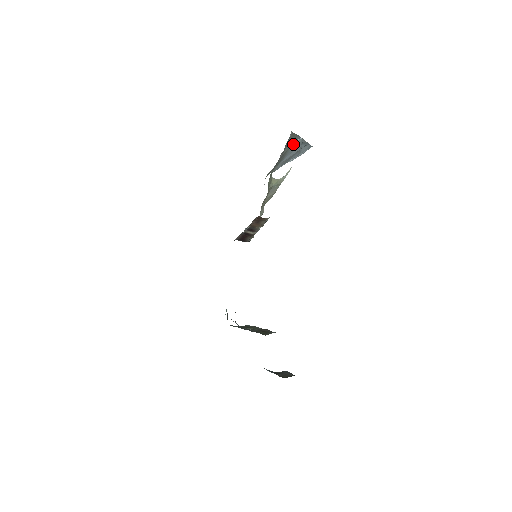
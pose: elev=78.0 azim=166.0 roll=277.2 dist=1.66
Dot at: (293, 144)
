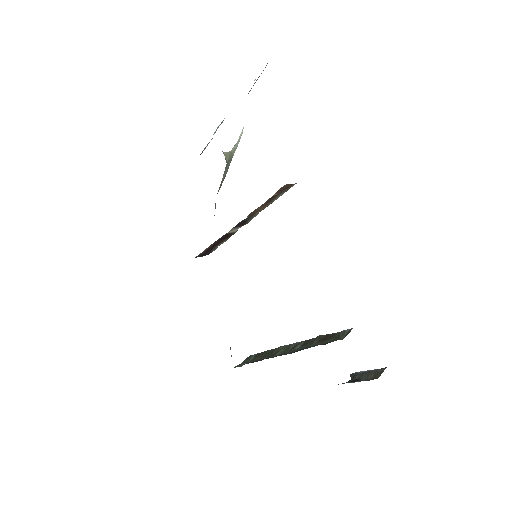
Dot at: occluded
